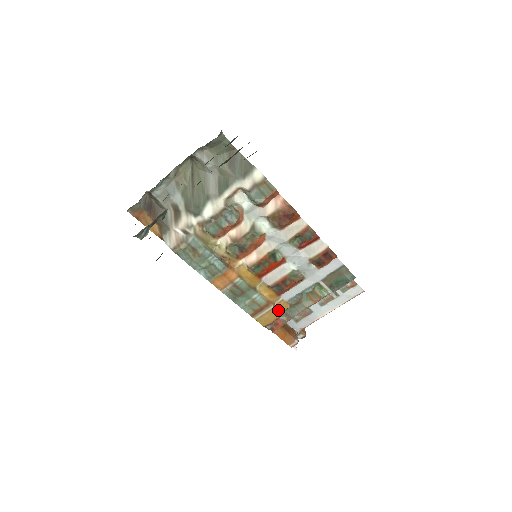
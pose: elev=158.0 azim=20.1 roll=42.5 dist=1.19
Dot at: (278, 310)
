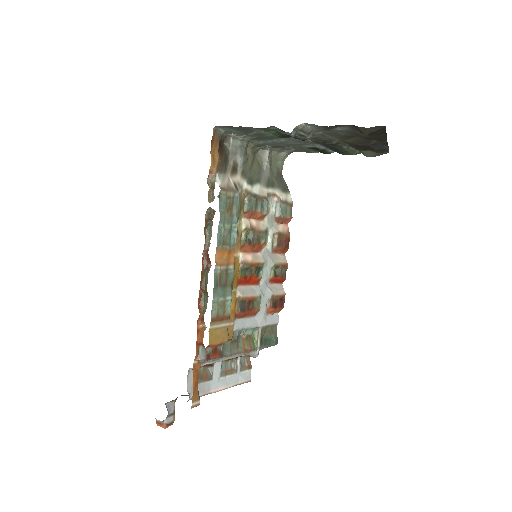
Dot at: (228, 333)
